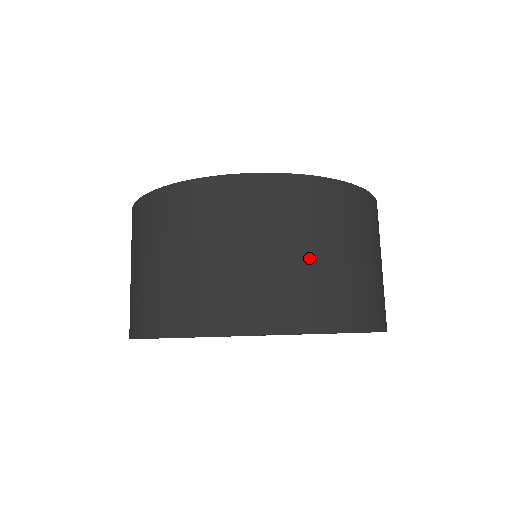
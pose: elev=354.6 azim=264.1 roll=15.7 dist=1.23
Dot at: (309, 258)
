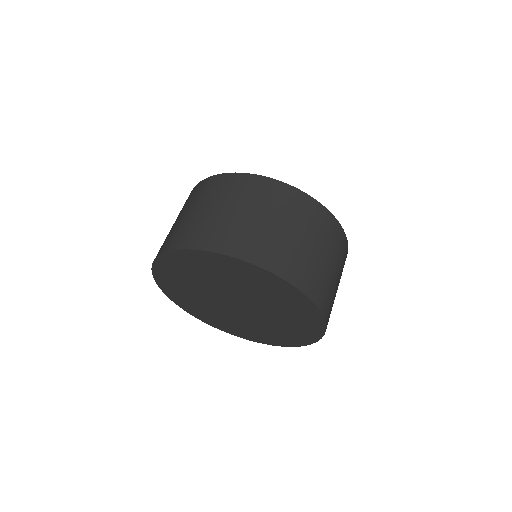
Dot at: (205, 212)
